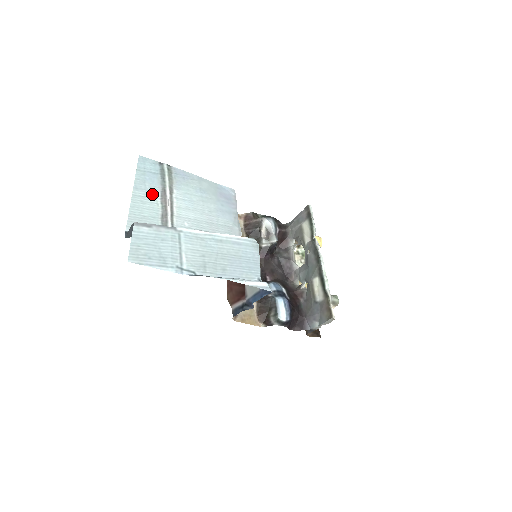
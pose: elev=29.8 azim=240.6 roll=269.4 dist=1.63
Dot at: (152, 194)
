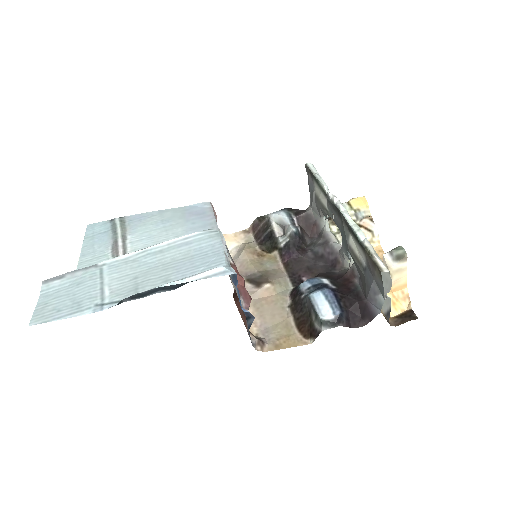
Dot at: (102, 252)
